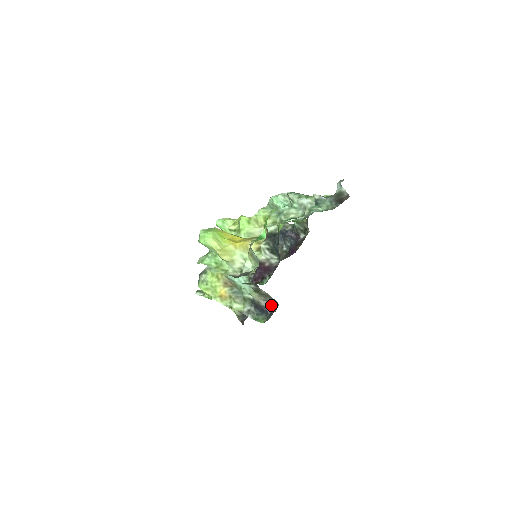
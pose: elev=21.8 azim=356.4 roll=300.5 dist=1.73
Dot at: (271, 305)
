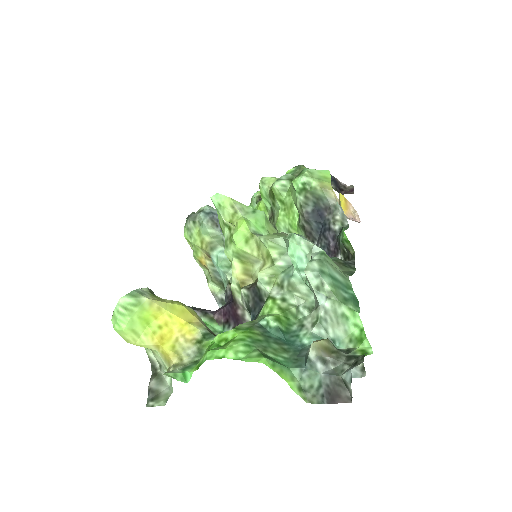
Dot at: occluded
